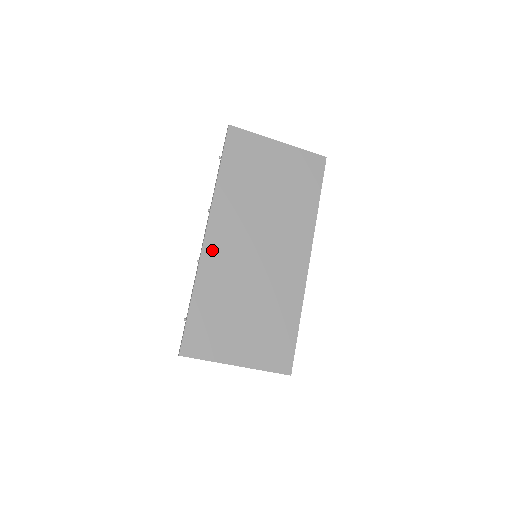
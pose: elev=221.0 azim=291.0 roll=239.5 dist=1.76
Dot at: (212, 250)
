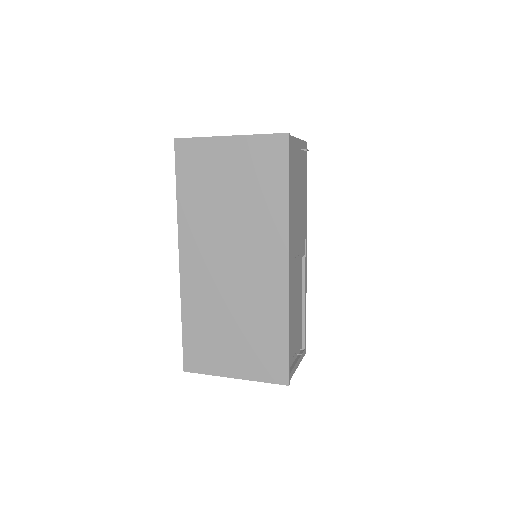
Dot at: (188, 274)
